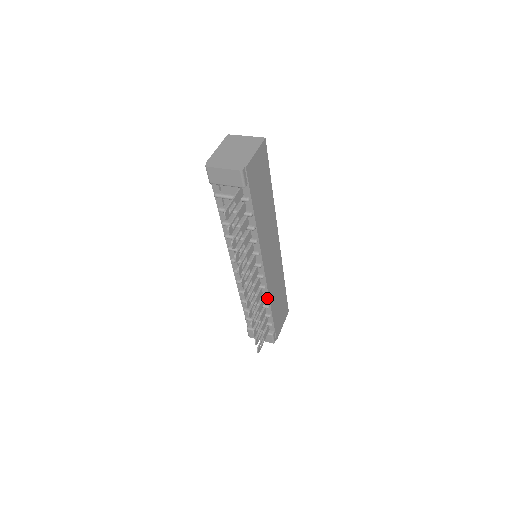
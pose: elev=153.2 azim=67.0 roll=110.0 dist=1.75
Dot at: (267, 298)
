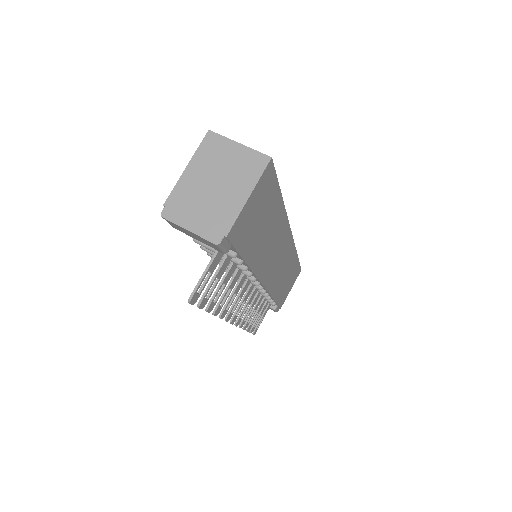
Dot at: (268, 294)
